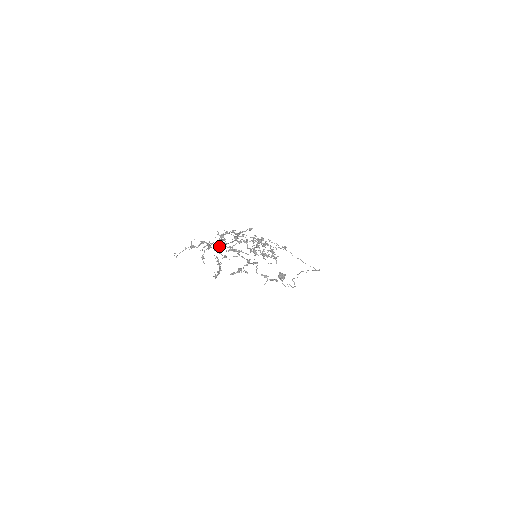
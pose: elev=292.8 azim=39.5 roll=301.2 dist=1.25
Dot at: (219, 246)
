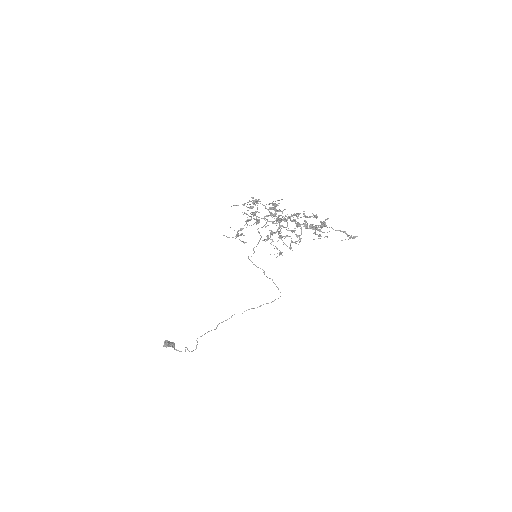
Dot at: (266, 215)
